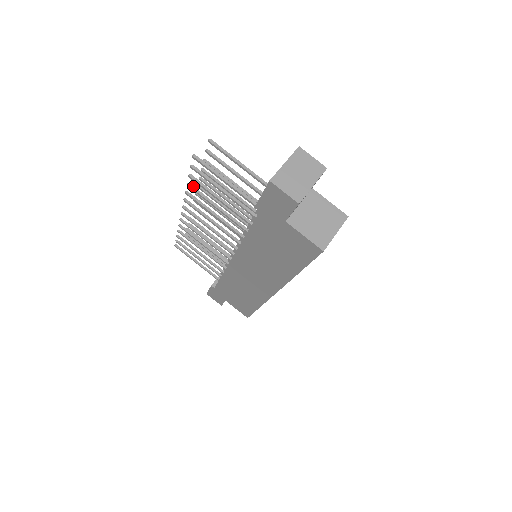
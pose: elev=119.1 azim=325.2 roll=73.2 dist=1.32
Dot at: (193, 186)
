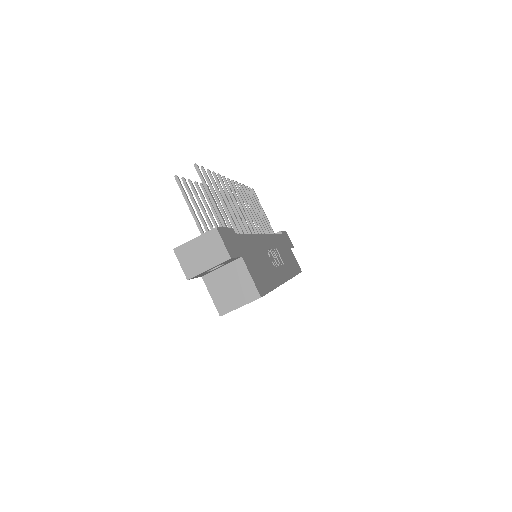
Dot at: (198, 186)
